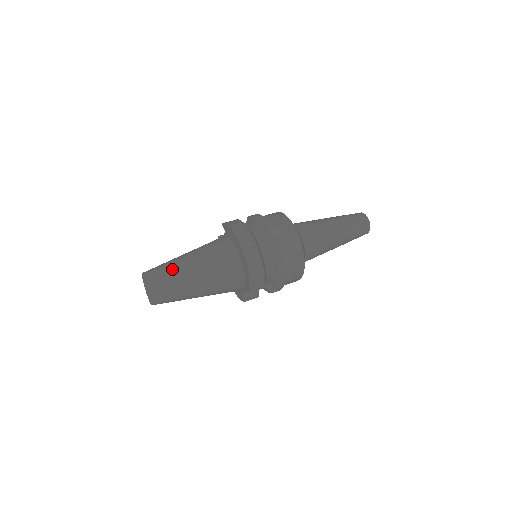
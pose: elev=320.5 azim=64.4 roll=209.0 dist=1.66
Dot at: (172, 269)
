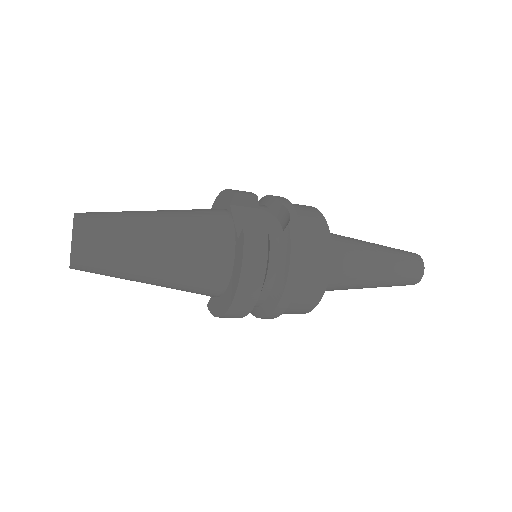
Dot at: occluded
